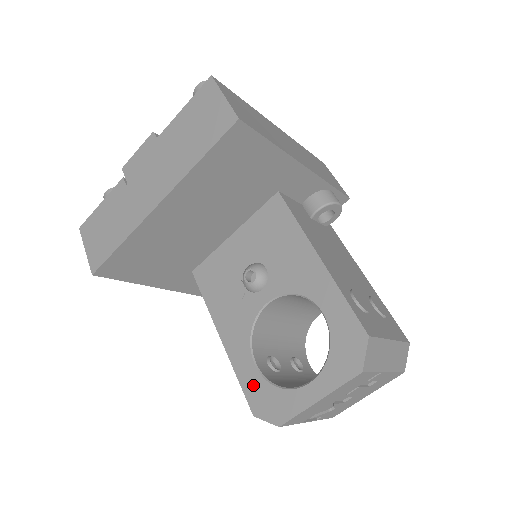
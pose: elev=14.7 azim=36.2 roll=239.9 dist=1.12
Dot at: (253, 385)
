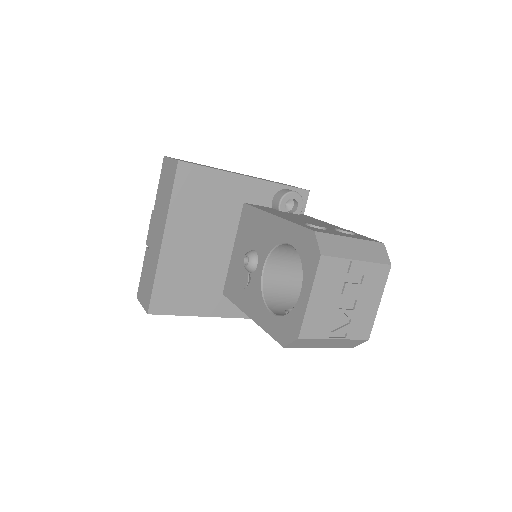
Dot at: (275, 327)
